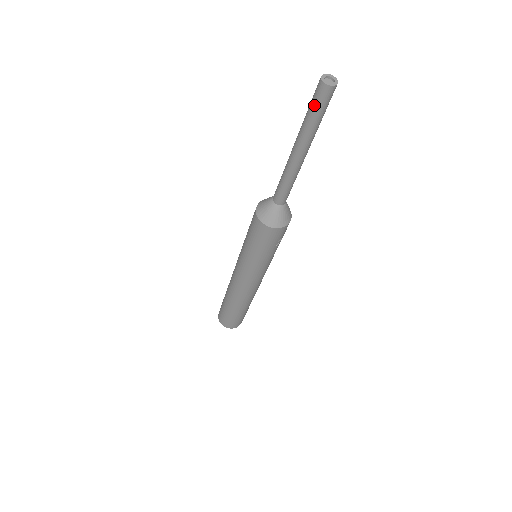
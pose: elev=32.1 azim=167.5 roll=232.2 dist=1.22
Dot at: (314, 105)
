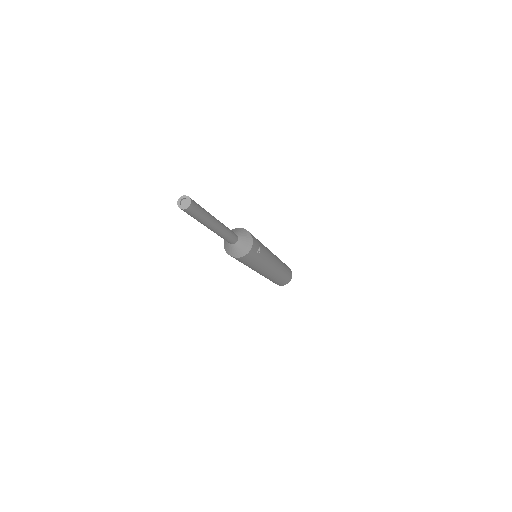
Dot at: (191, 216)
